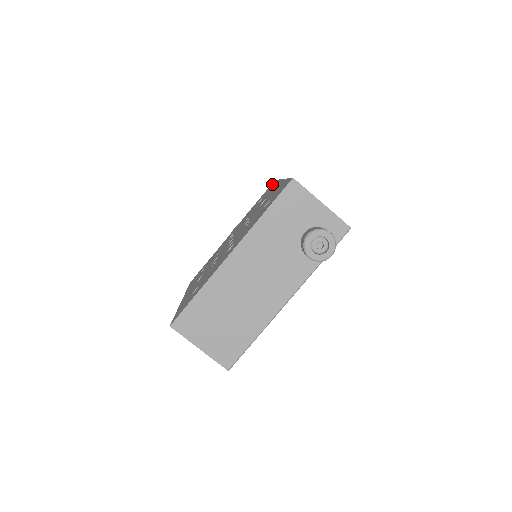
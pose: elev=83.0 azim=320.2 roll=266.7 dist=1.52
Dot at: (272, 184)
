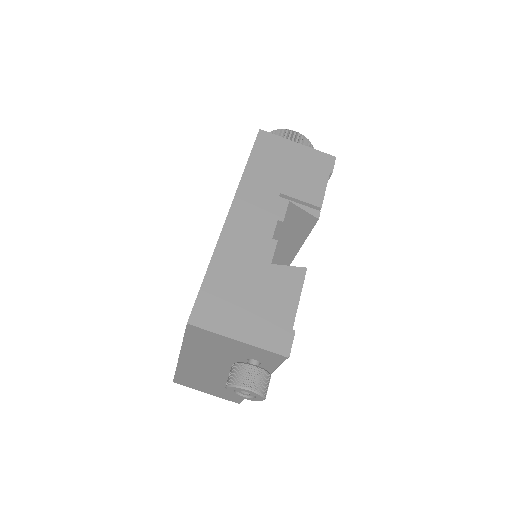
Dot at: occluded
